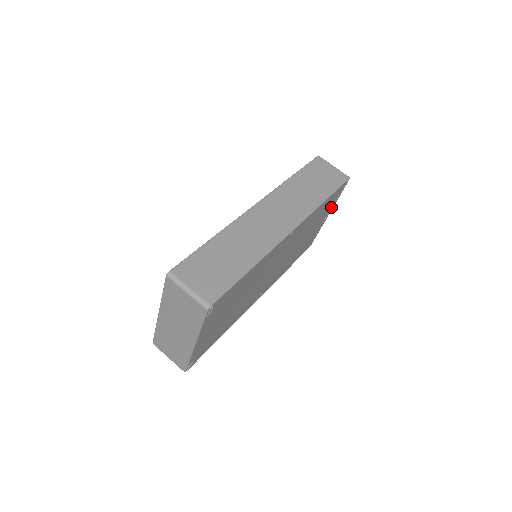
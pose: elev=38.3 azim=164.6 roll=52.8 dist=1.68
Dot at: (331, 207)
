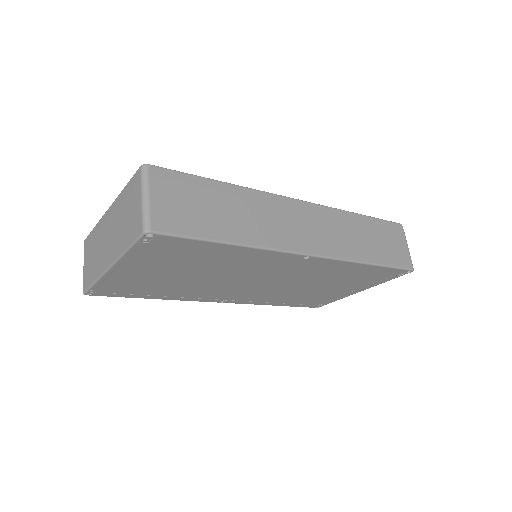
Dot at: (370, 284)
